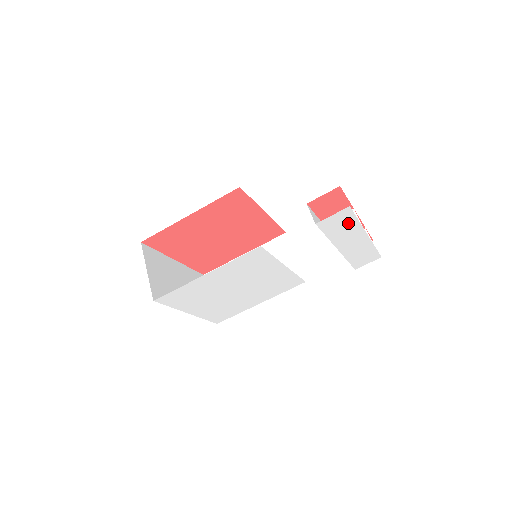
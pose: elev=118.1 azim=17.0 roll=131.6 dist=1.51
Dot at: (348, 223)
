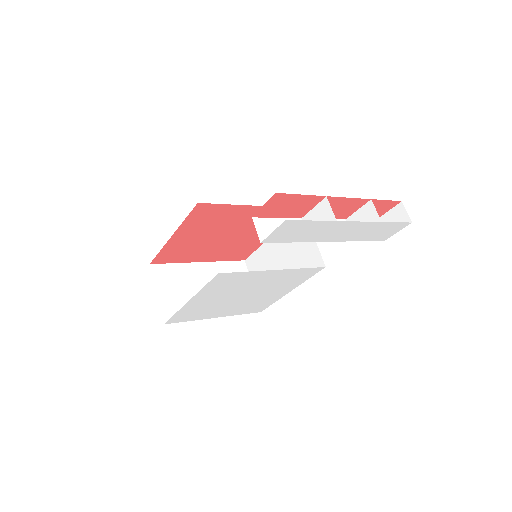
Dot at: (308, 227)
